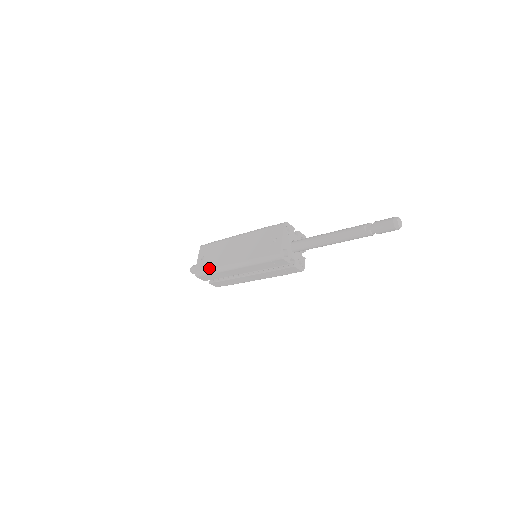
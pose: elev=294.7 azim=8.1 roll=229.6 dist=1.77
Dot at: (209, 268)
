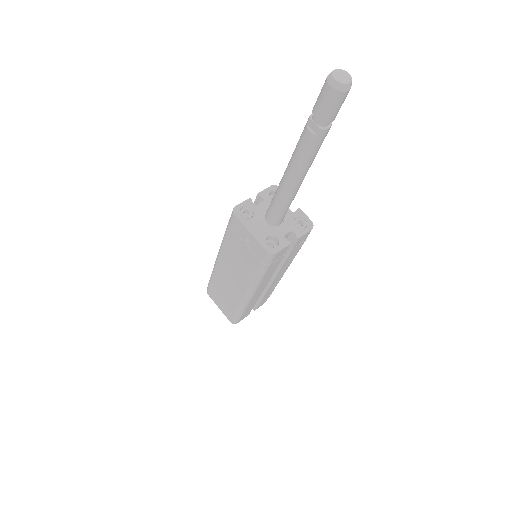
Dot at: (235, 311)
